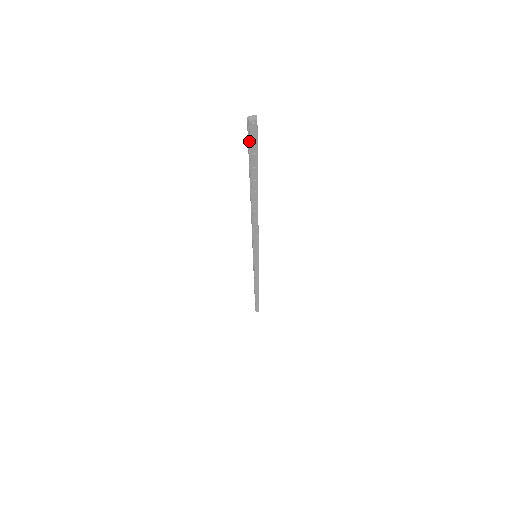
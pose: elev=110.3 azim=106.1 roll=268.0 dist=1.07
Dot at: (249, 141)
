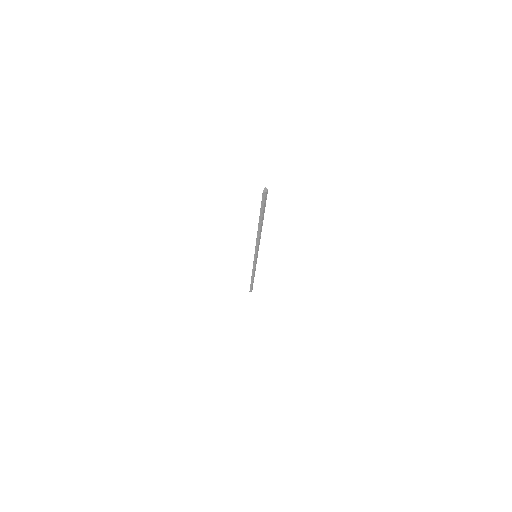
Dot at: (263, 201)
